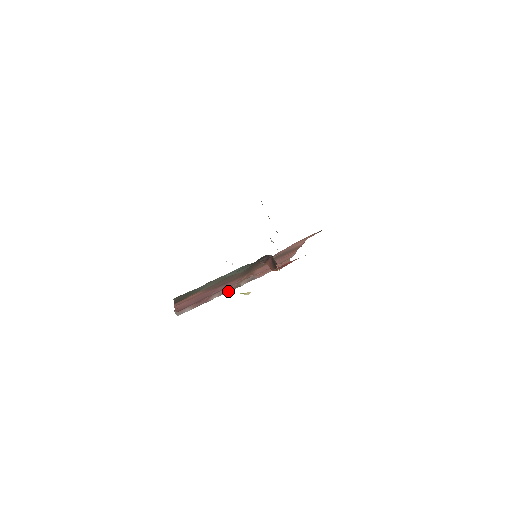
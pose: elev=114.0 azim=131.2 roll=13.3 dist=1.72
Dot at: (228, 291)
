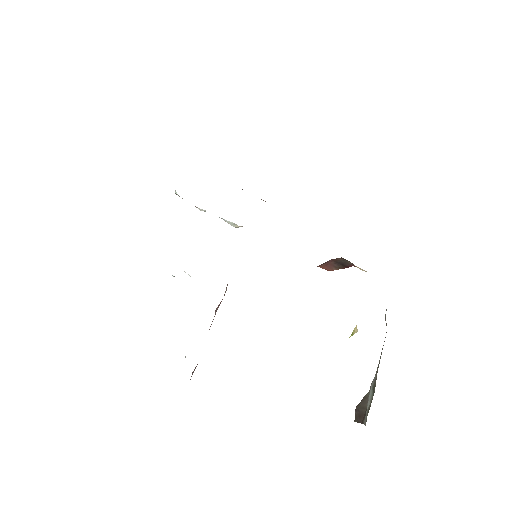
Dot at: (215, 313)
